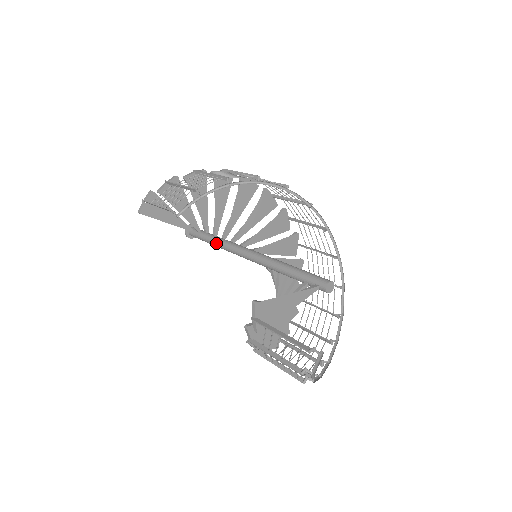
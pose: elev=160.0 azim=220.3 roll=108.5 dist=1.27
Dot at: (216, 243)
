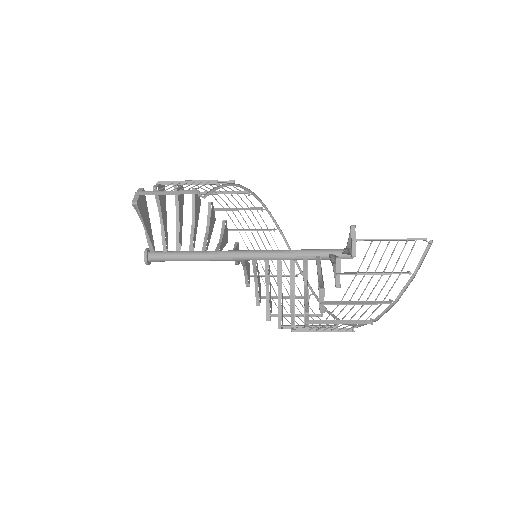
Dot at: (200, 254)
